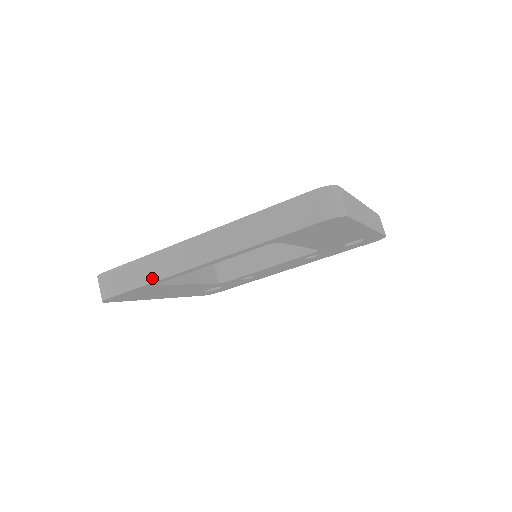
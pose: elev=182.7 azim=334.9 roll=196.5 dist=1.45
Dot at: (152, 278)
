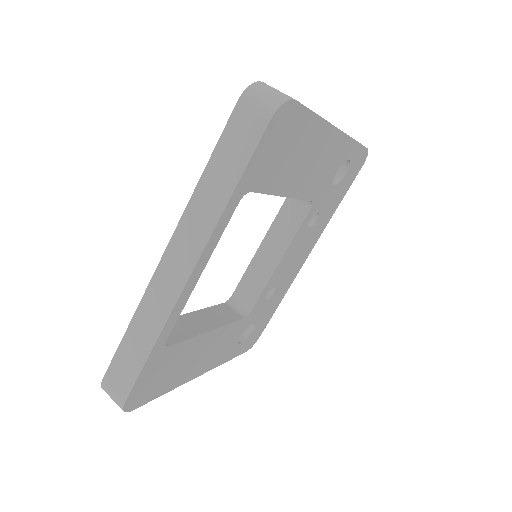
Dot at: (152, 338)
